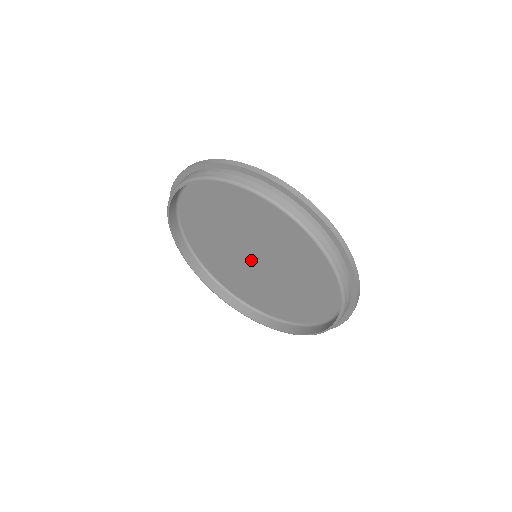
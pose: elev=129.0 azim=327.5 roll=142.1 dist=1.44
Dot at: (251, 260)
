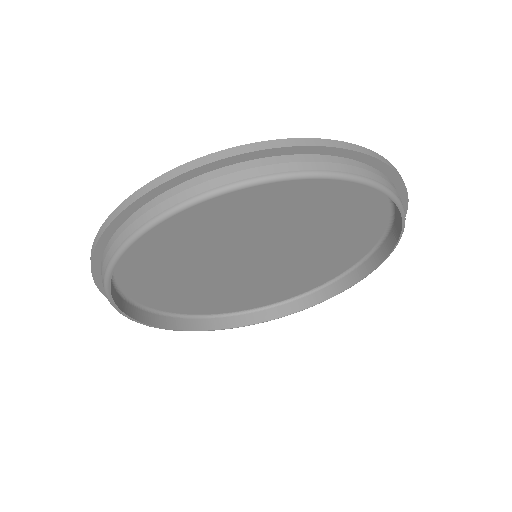
Dot at: (260, 263)
